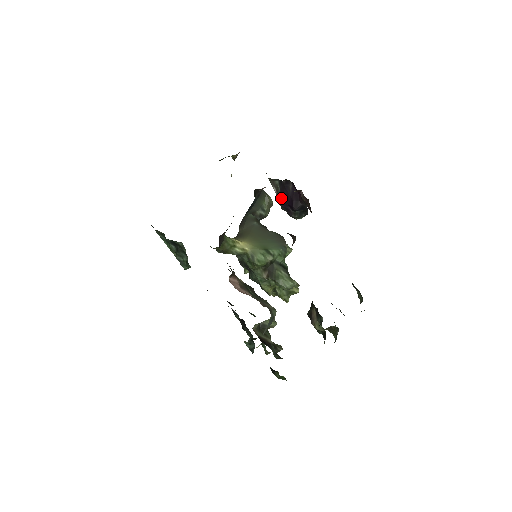
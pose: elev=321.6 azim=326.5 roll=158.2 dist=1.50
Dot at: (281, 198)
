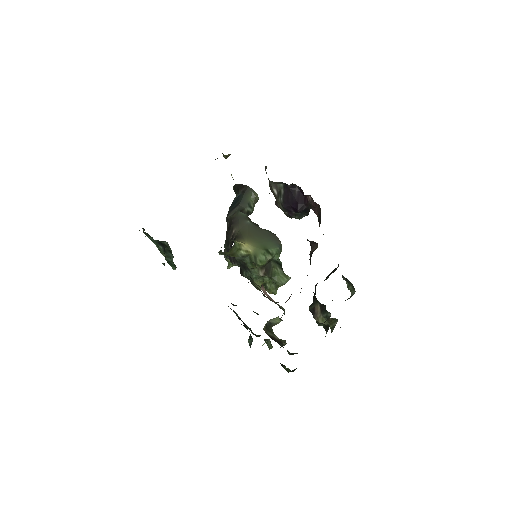
Dot at: (284, 200)
